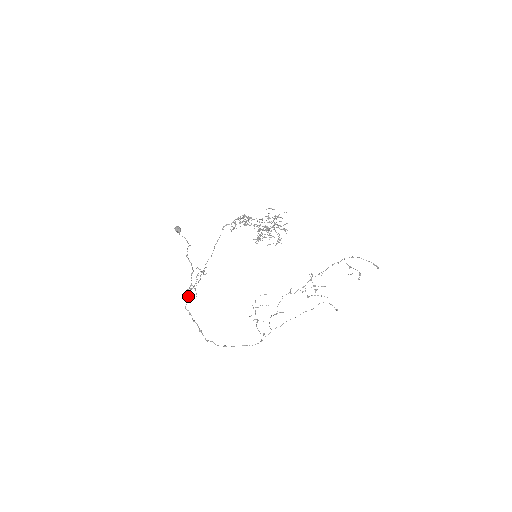
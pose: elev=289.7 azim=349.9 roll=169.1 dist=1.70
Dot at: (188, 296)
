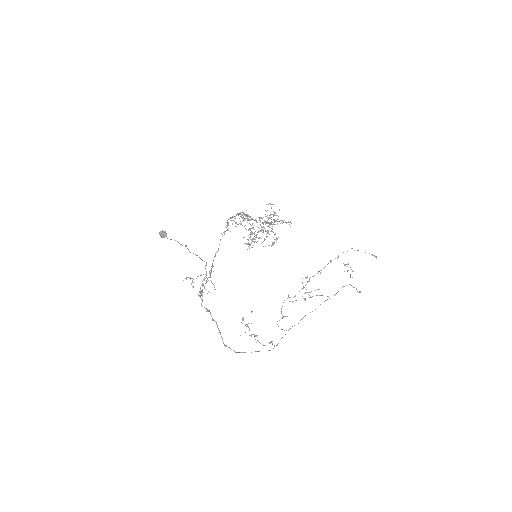
Dot at: (202, 292)
